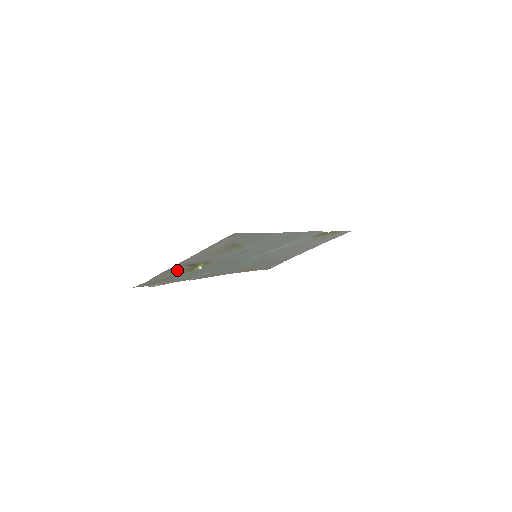
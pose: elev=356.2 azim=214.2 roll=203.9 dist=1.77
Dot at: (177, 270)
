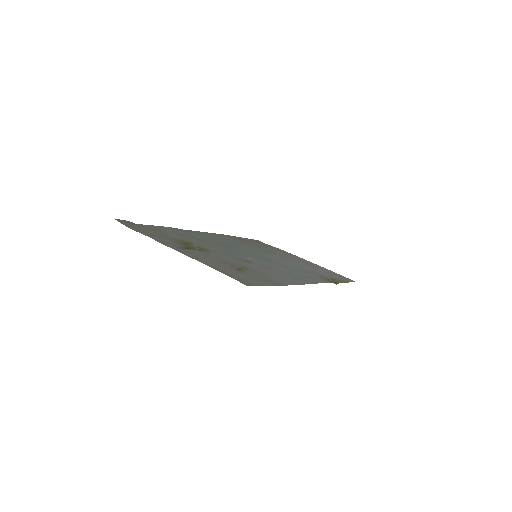
Dot at: (169, 240)
